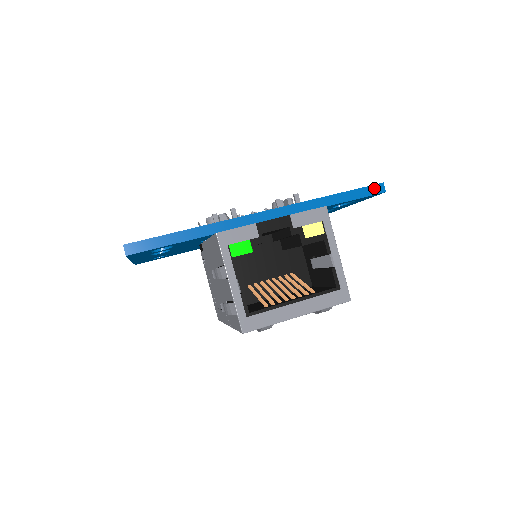
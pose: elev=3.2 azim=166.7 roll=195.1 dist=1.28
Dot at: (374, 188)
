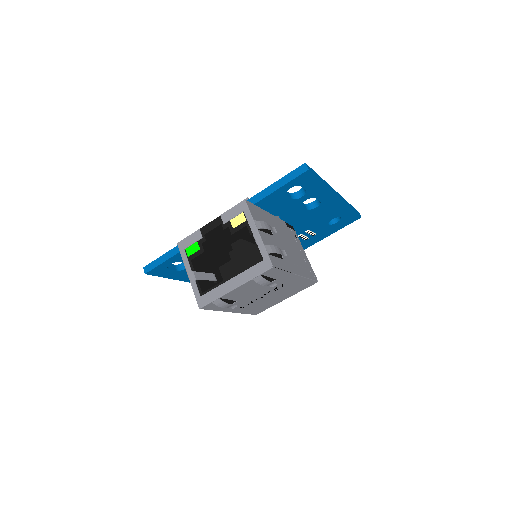
Dot at: (298, 170)
